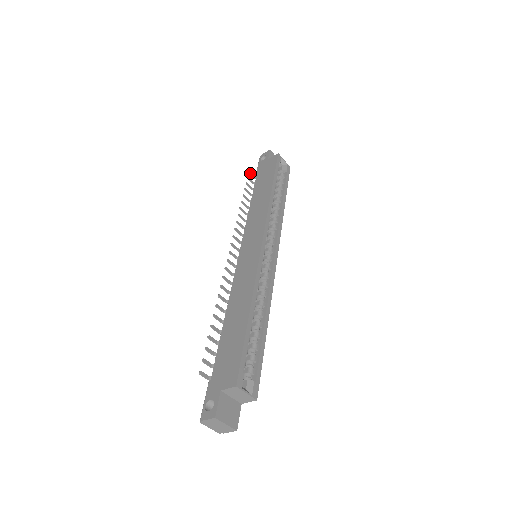
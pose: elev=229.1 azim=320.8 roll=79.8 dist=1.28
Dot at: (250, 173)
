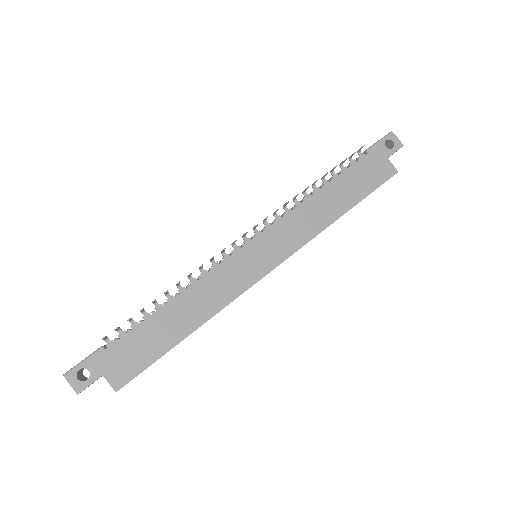
Dot at: occluded
